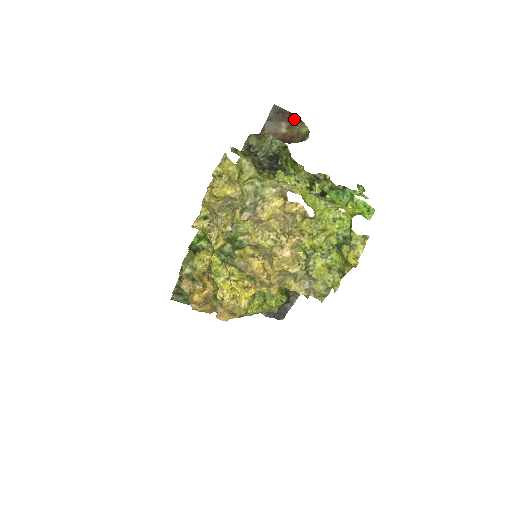
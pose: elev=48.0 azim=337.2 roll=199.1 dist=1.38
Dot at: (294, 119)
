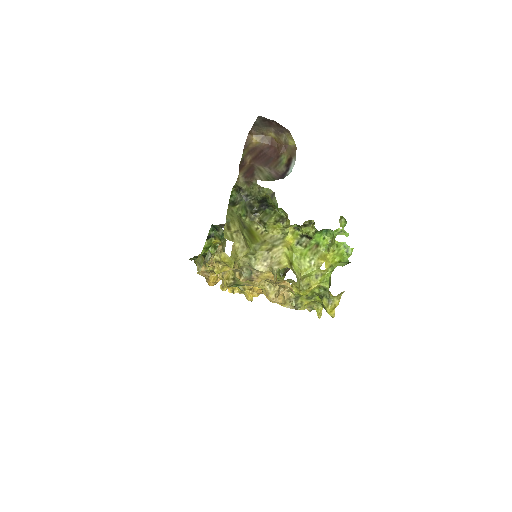
Dot at: (281, 128)
